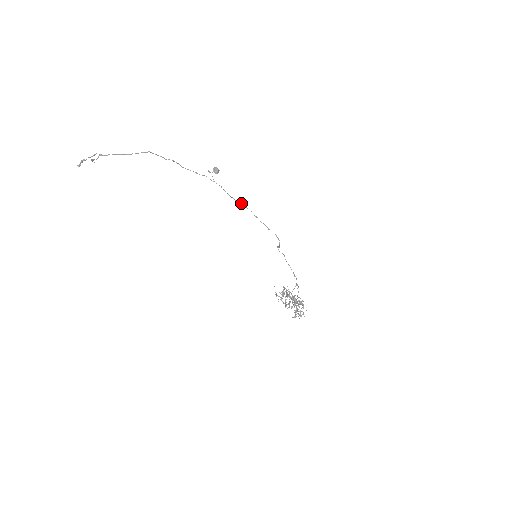
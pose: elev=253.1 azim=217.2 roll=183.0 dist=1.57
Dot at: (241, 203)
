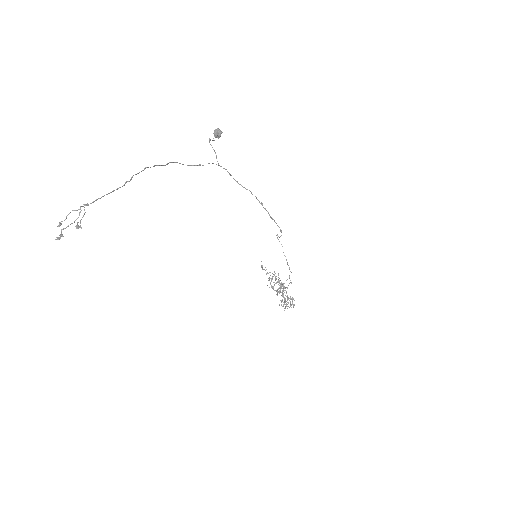
Dot at: (247, 189)
